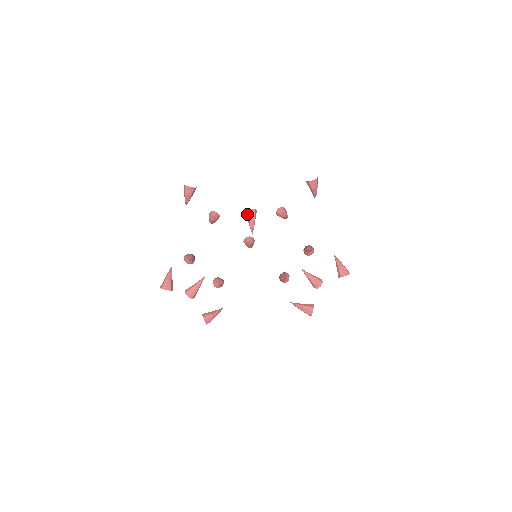
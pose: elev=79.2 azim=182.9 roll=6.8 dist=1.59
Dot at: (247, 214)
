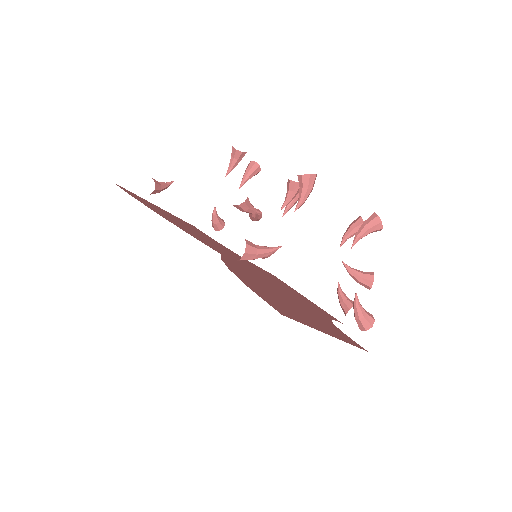
Dot at: occluded
